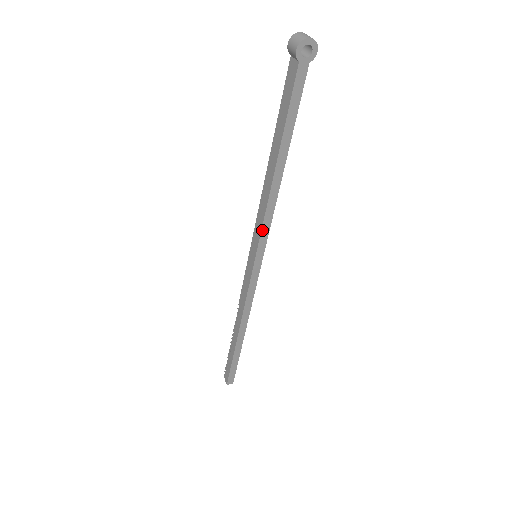
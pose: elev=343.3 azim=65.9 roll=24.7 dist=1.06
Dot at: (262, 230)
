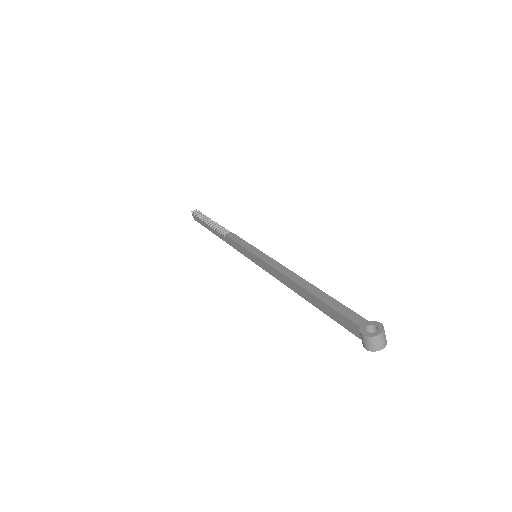
Dot at: (271, 274)
